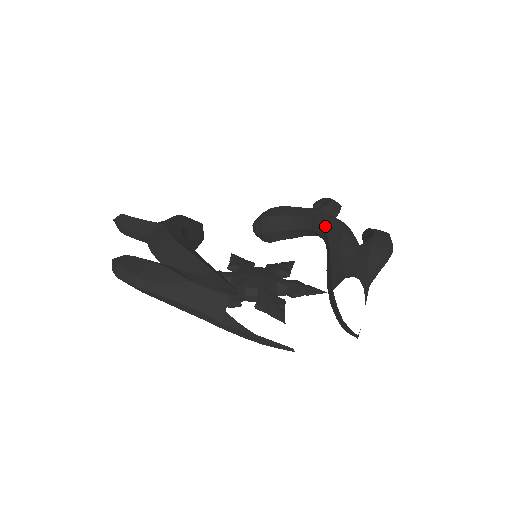
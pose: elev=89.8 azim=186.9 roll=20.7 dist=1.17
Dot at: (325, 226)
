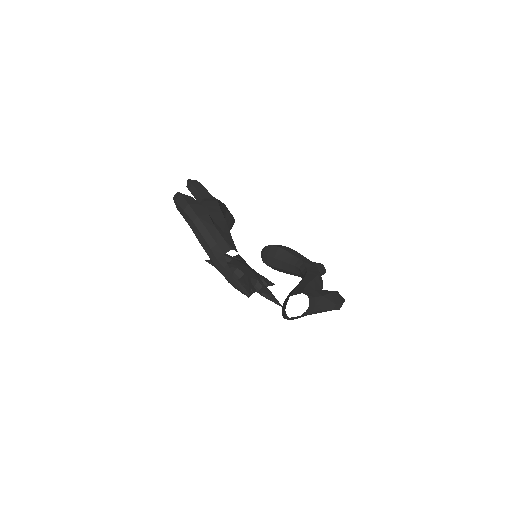
Dot at: (309, 269)
